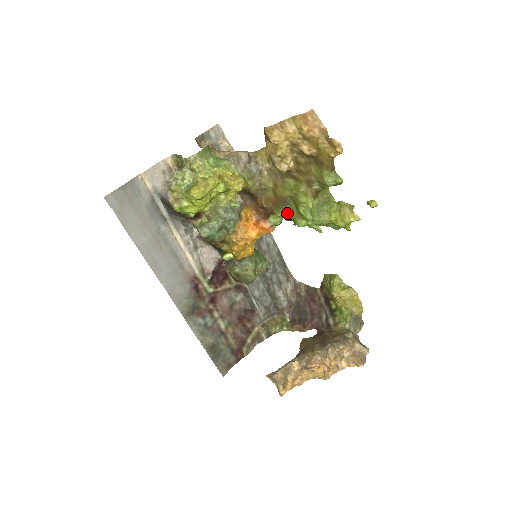
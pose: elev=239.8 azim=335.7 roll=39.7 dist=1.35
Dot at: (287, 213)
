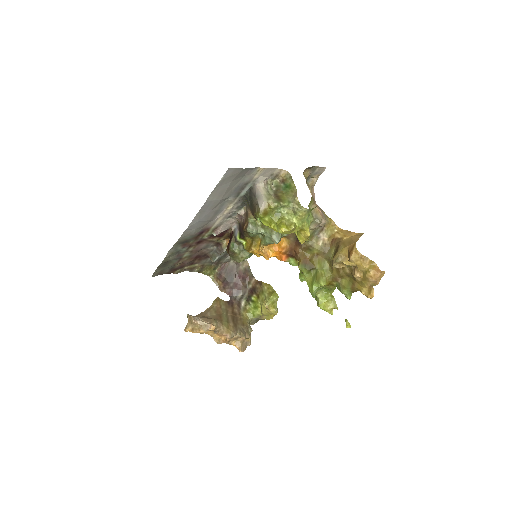
Dot at: (305, 272)
